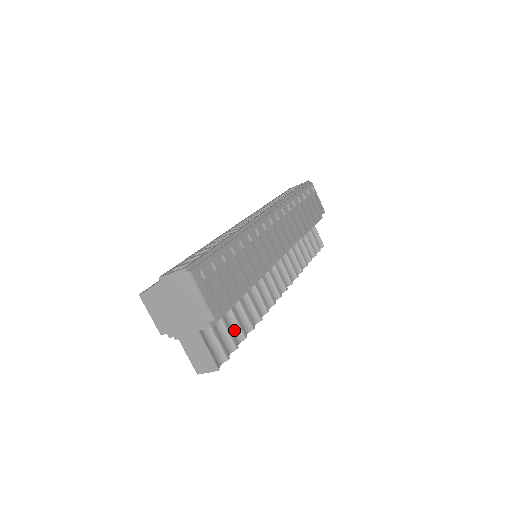
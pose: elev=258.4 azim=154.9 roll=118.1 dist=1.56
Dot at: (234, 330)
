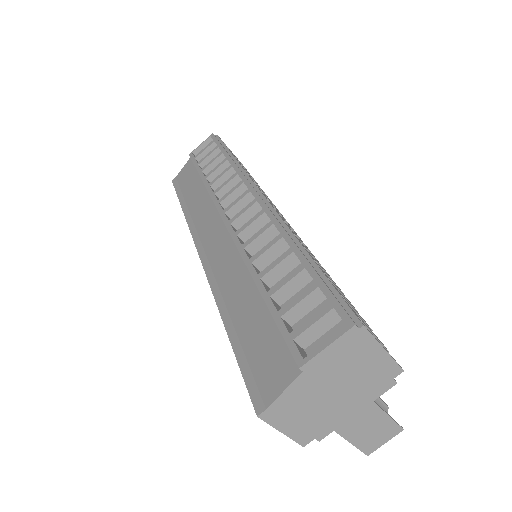
Dot at: occluded
